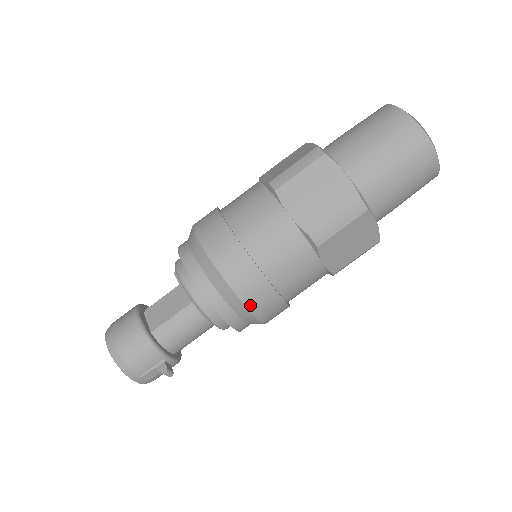
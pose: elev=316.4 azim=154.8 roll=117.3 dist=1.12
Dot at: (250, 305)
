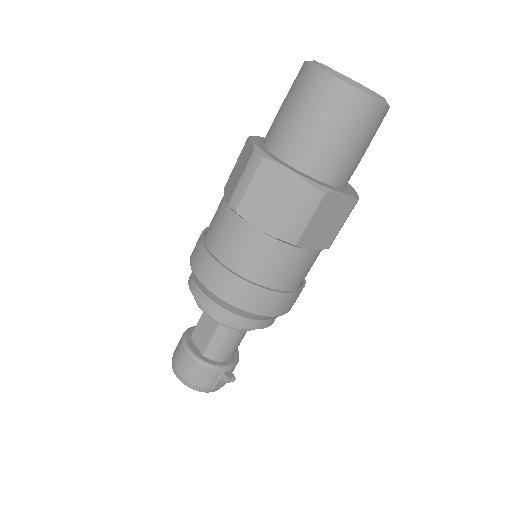
Dot at: (264, 313)
